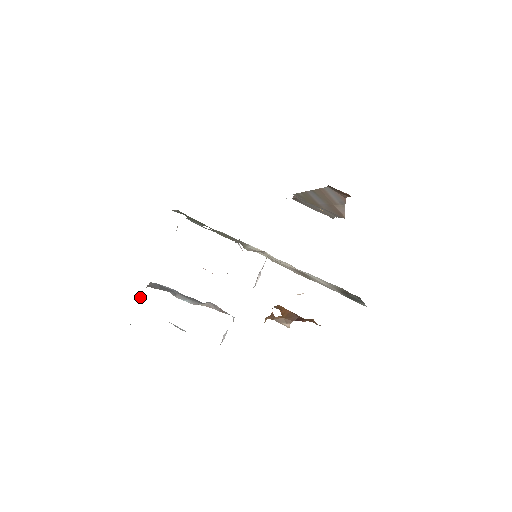
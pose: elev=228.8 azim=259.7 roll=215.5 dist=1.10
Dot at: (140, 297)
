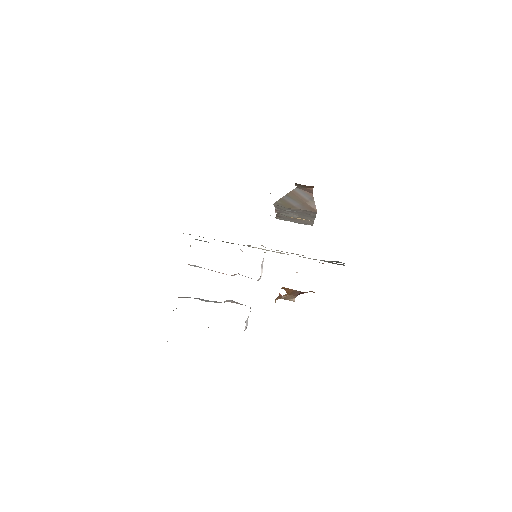
Dot at: occluded
